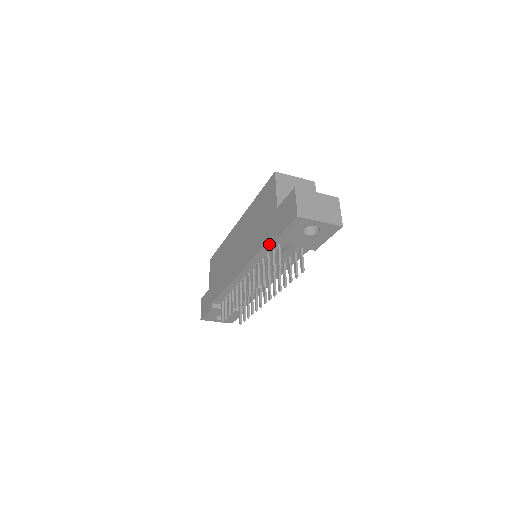
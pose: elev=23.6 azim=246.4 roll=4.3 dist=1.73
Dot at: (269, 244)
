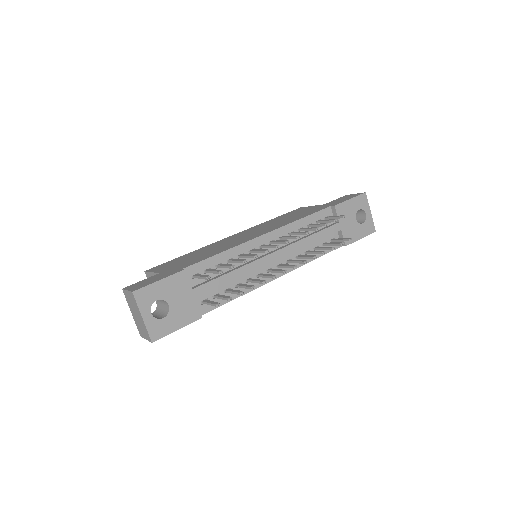
Dot at: (321, 213)
